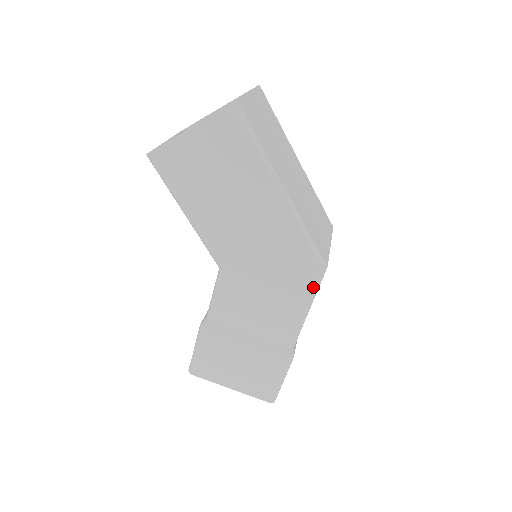
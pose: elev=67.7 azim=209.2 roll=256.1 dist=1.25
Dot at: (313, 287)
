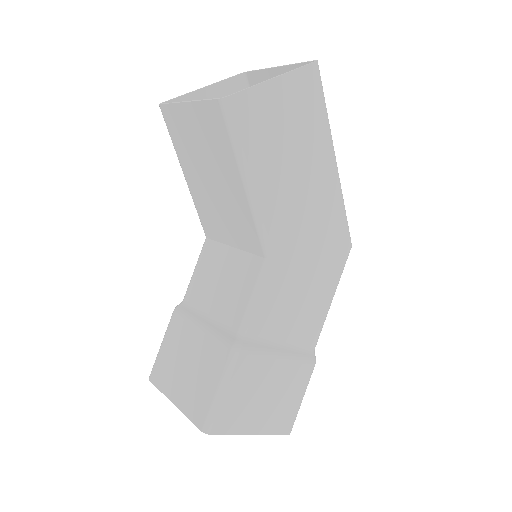
Dot at: (343, 267)
